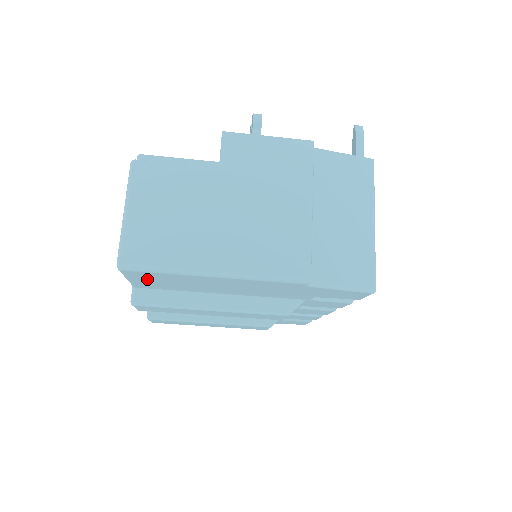
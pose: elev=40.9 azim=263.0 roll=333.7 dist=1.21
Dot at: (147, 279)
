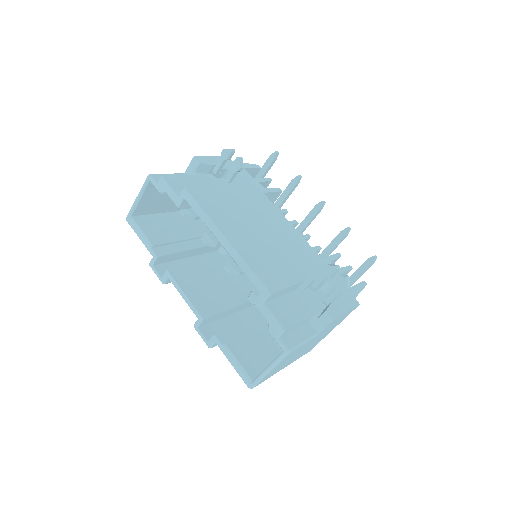
Dot at: occluded
